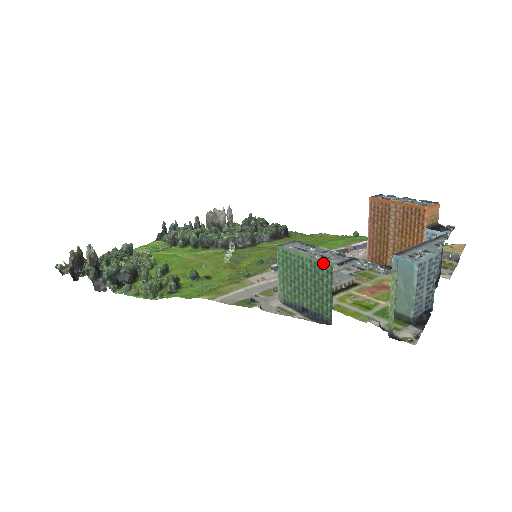
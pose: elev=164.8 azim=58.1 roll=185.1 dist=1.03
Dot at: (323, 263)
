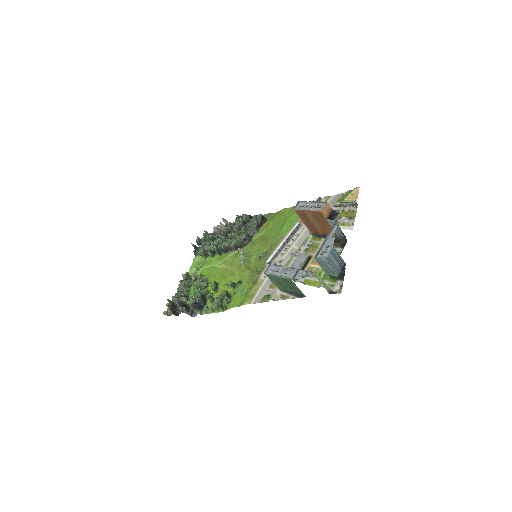
Dot at: (287, 279)
